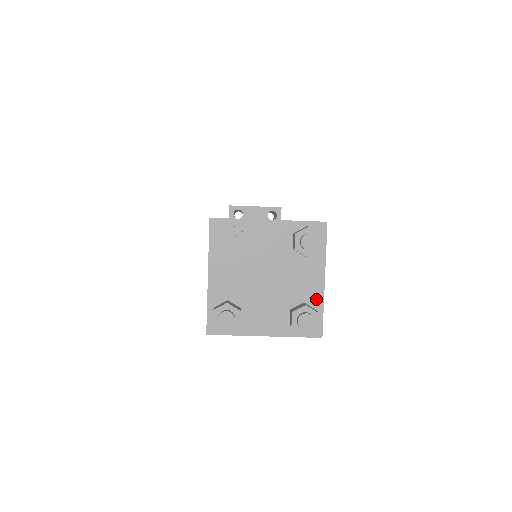
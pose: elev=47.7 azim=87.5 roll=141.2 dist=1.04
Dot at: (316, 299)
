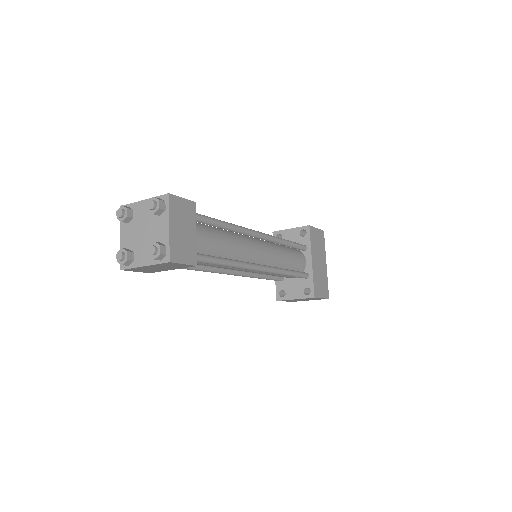
Dot at: (166, 239)
